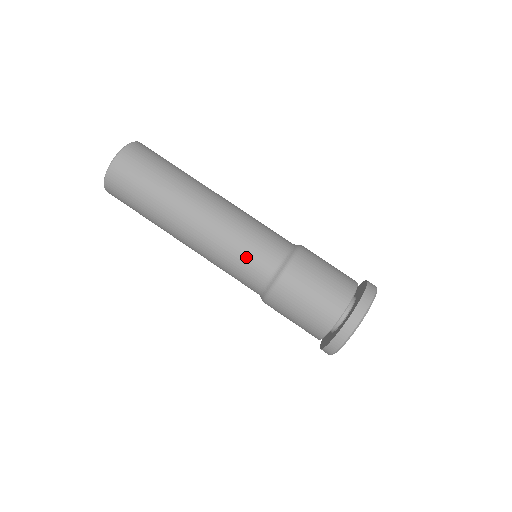
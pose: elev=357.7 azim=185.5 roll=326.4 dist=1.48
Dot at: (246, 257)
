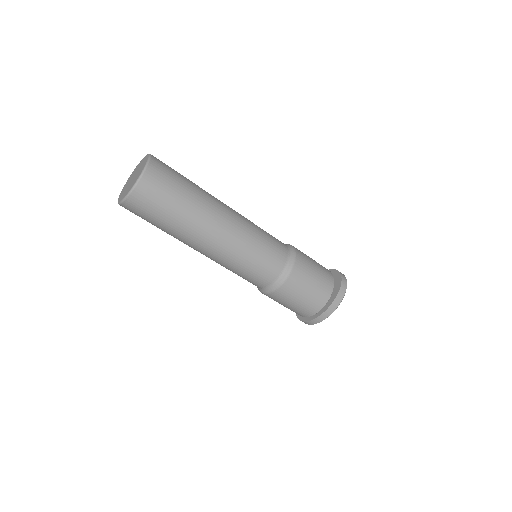
Dot at: (254, 270)
